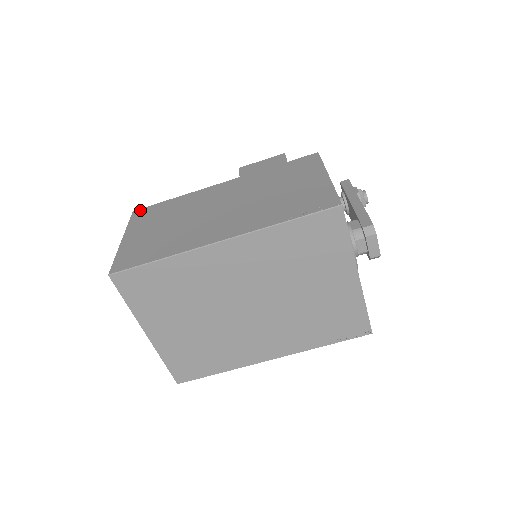
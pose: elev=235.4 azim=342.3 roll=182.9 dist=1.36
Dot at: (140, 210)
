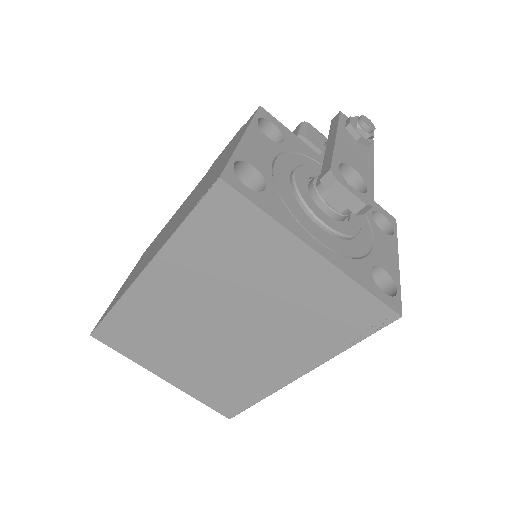
Dot at: (146, 249)
